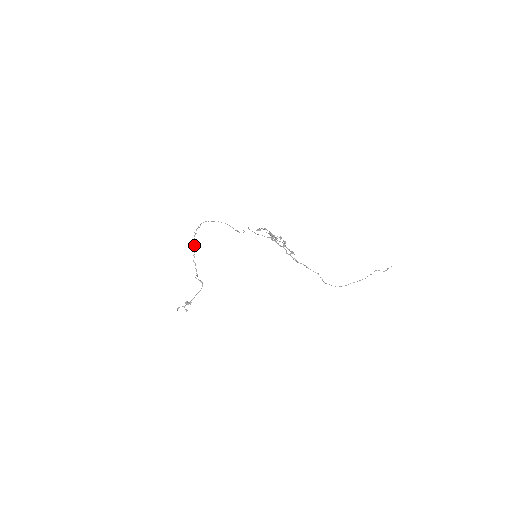
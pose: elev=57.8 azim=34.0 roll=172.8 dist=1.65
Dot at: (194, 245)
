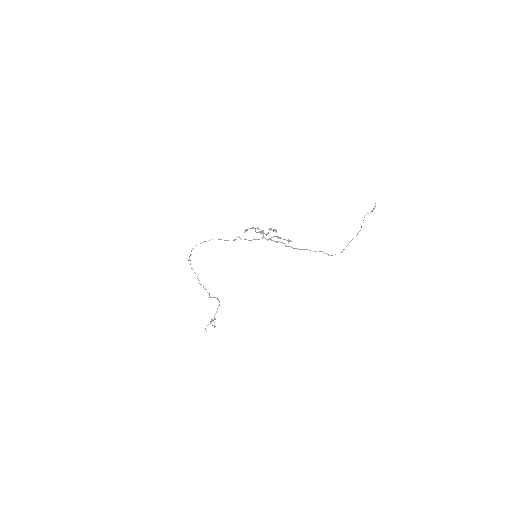
Dot at: (193, 270)
